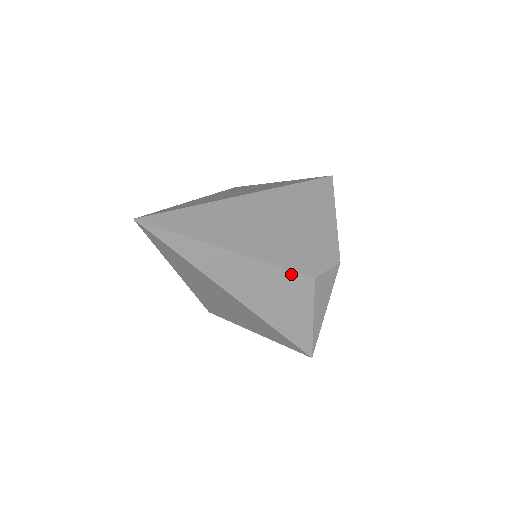
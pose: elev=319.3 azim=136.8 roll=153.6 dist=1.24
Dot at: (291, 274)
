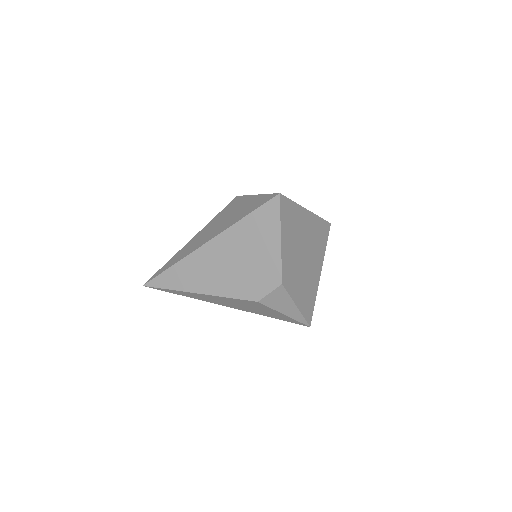
Dot at: (241, 300)
